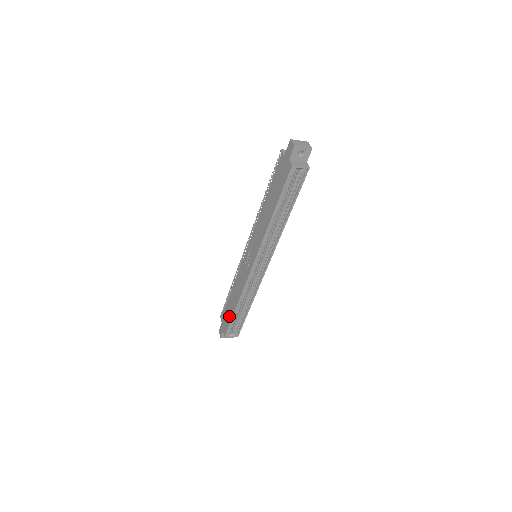
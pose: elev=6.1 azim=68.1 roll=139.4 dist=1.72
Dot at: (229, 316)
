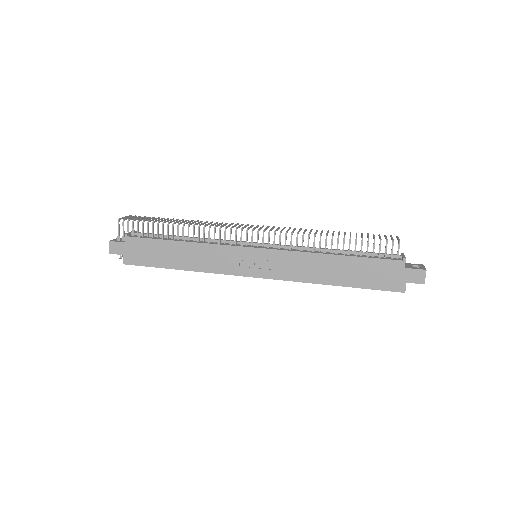
Dot at: (155, 259)
